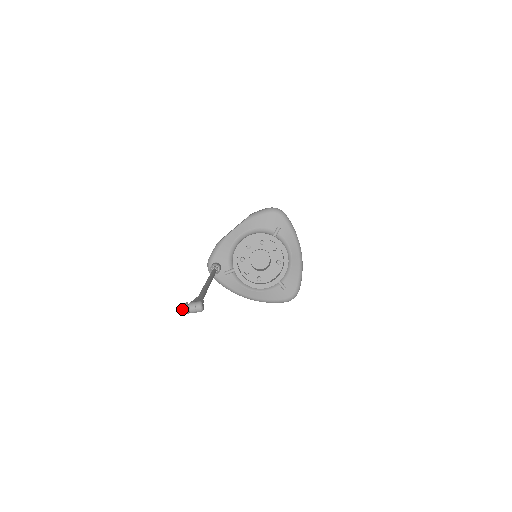
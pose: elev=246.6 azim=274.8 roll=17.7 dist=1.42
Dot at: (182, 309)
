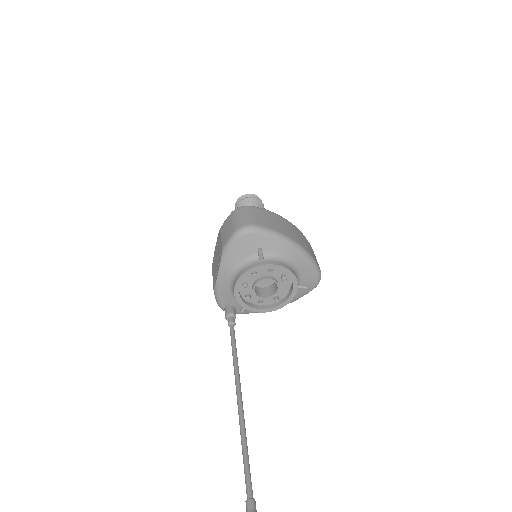
Dot at: out of frame
